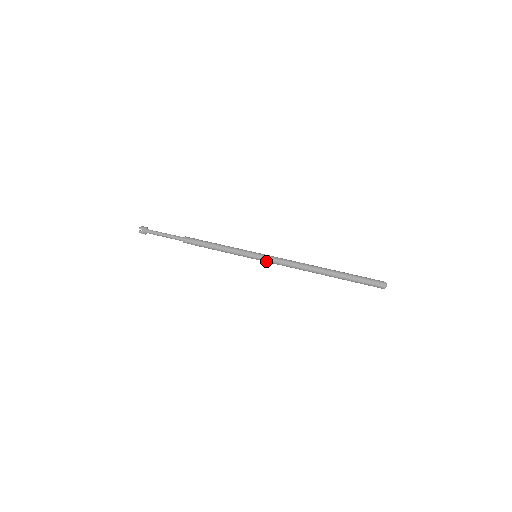
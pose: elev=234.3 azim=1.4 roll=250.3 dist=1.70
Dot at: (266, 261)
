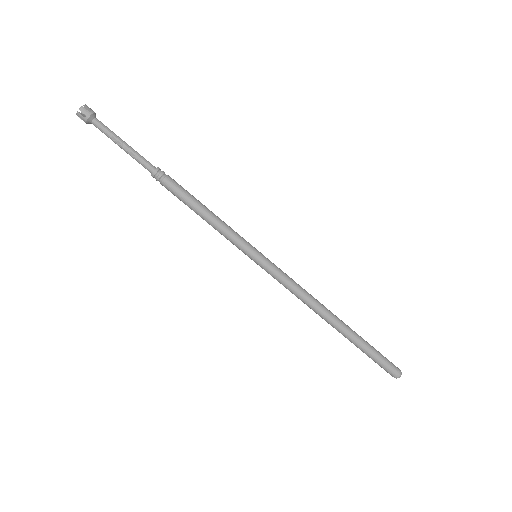
Dot at: (271, 269)
